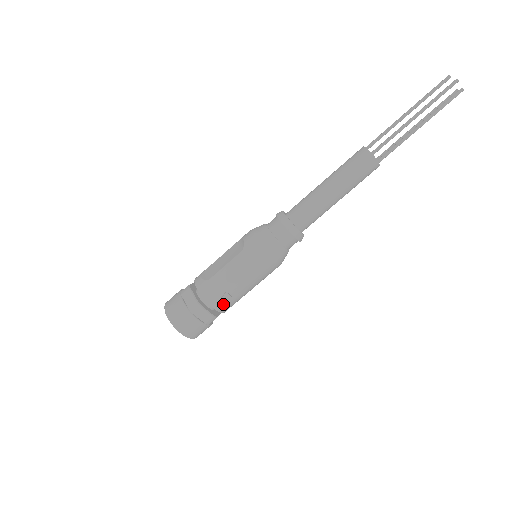
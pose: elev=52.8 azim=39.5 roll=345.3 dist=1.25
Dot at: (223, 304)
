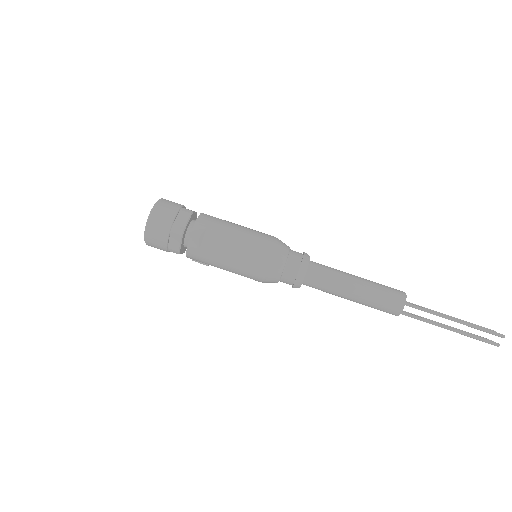
Dot at: occluded
